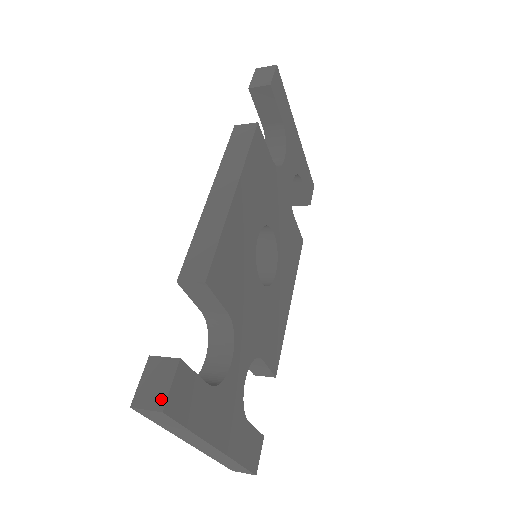
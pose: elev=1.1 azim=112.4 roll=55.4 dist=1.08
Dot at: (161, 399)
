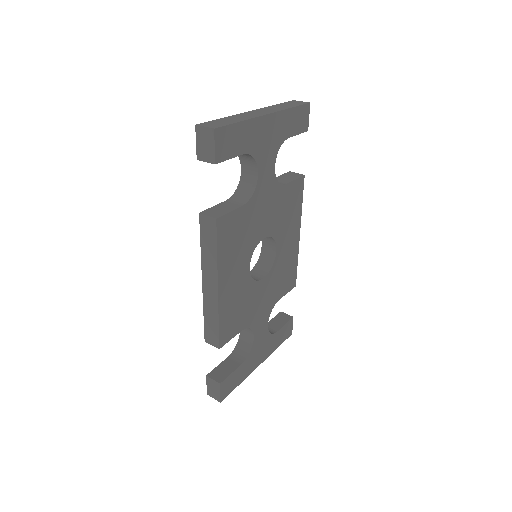
Dot at: (218, 397)
